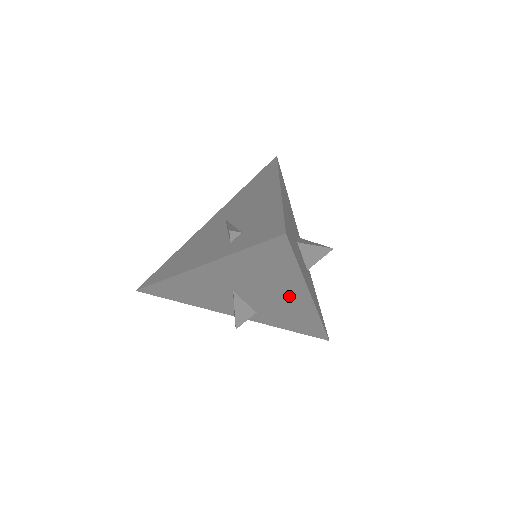
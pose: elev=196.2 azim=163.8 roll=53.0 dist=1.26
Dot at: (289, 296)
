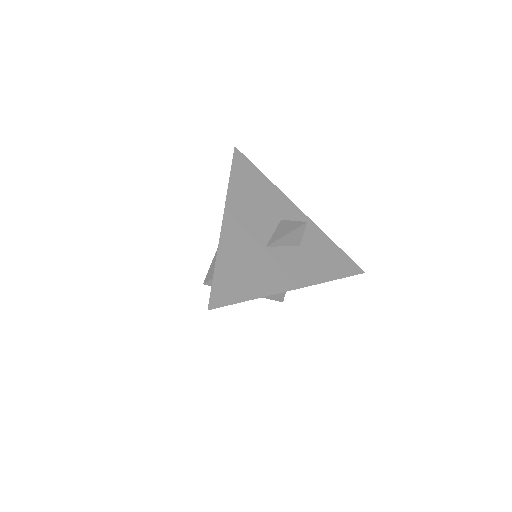
Dot at: occluded
